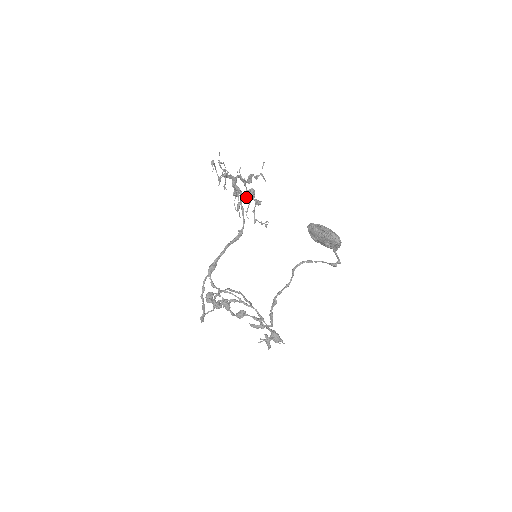
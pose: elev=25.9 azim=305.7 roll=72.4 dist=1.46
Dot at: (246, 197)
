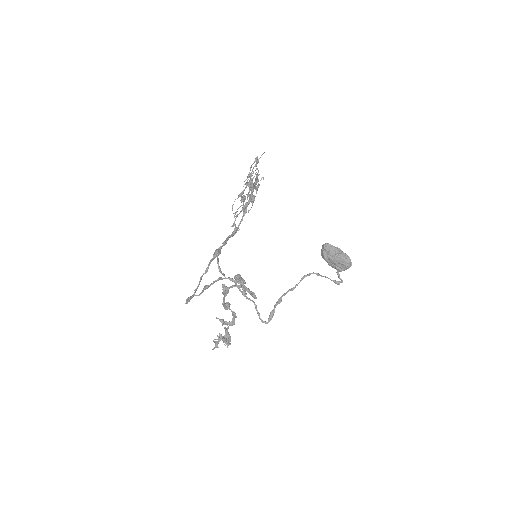
Dot at: (244, 201)
